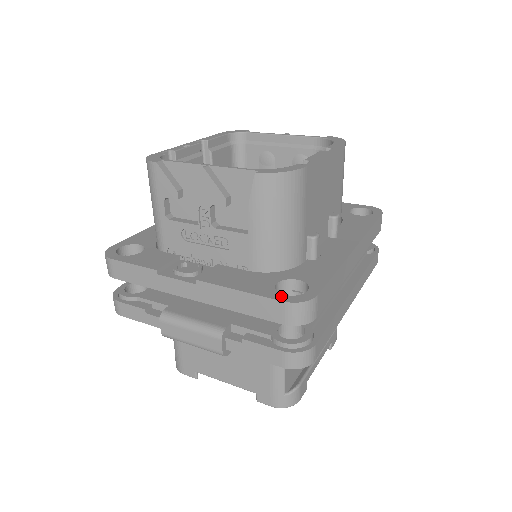
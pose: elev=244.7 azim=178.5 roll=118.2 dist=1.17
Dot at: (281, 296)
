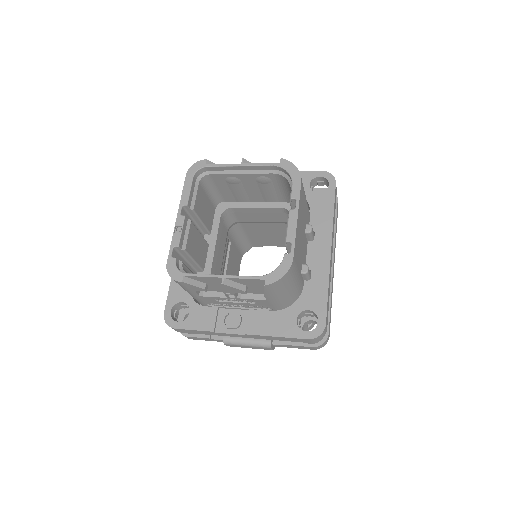
Dot at: (305, 334)
